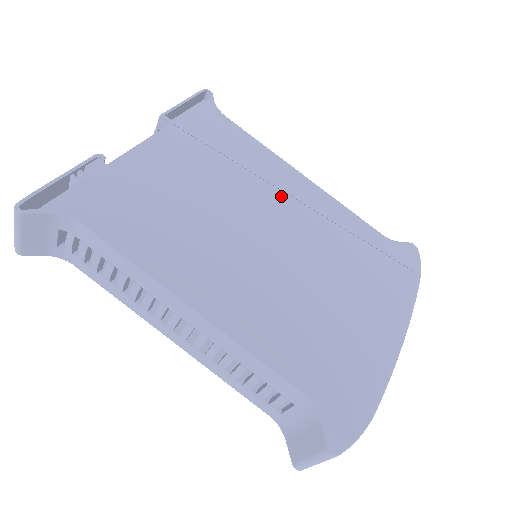
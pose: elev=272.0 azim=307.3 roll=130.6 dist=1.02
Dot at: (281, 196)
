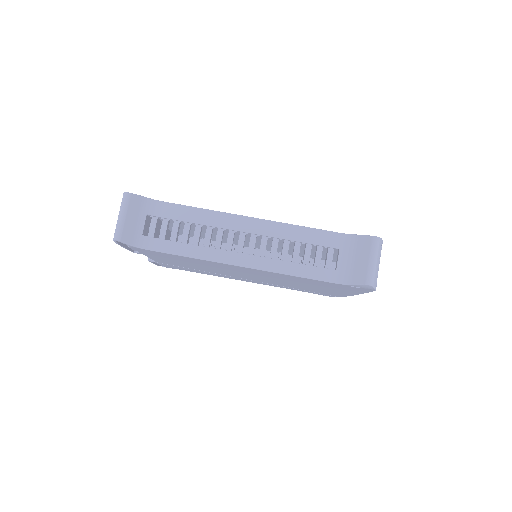
Dot at: occluded
